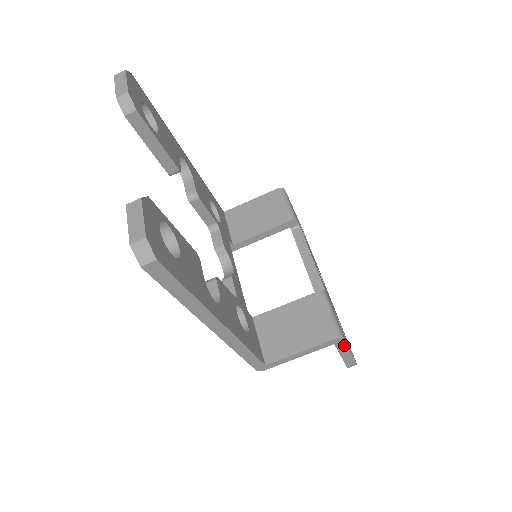
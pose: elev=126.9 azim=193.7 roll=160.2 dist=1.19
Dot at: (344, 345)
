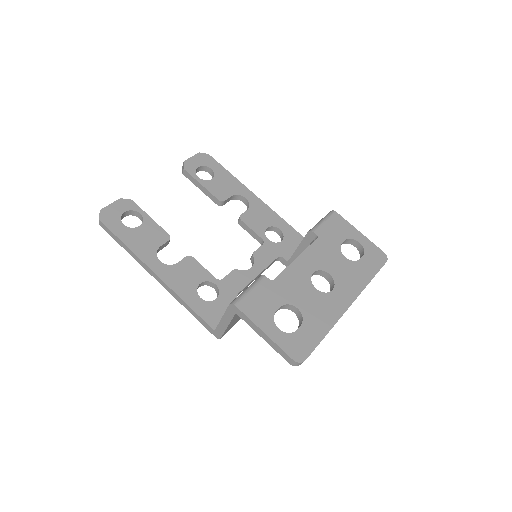
Dot at: (246, 317)
